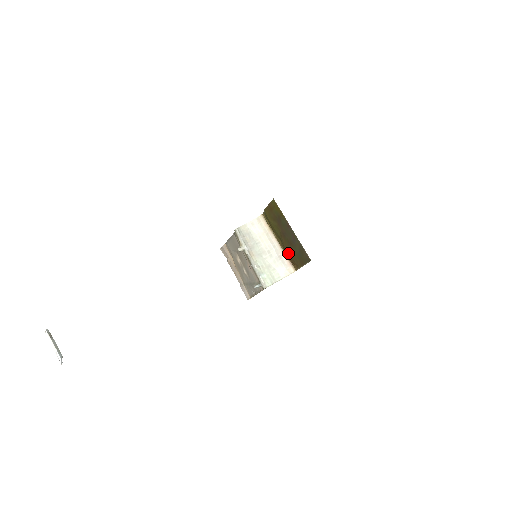
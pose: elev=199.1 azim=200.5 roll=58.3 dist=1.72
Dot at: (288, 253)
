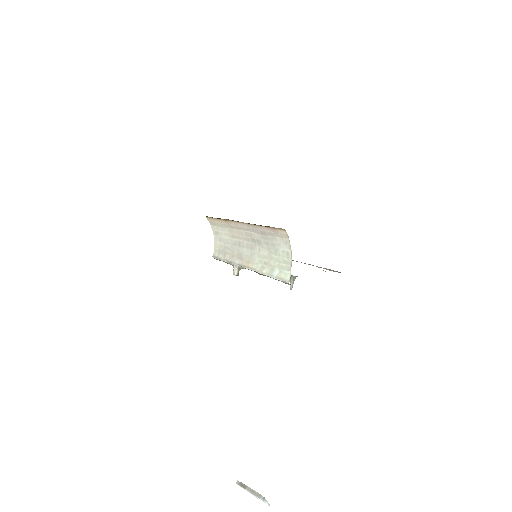
Dot at: occluded
